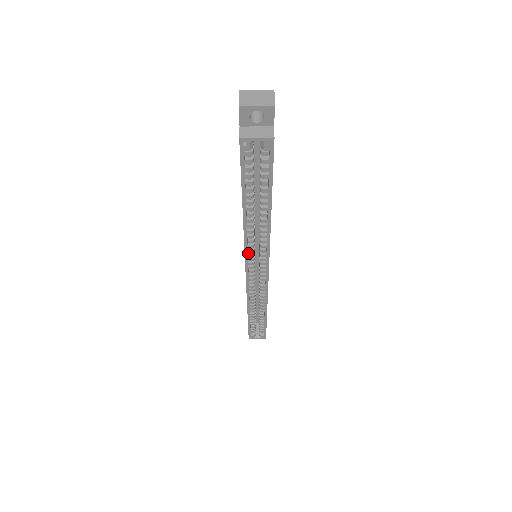
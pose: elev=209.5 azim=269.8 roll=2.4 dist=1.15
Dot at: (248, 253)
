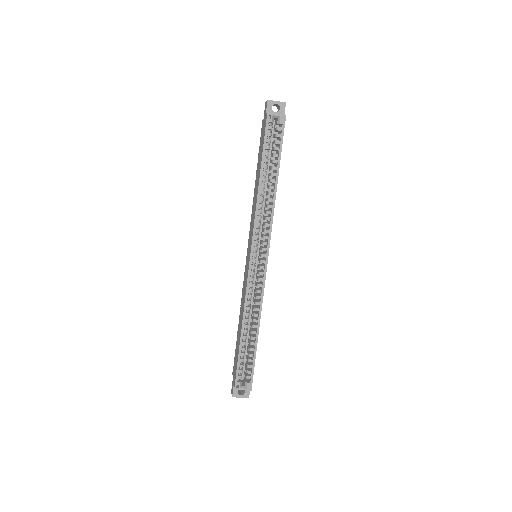
Dot at: (255, 234)
